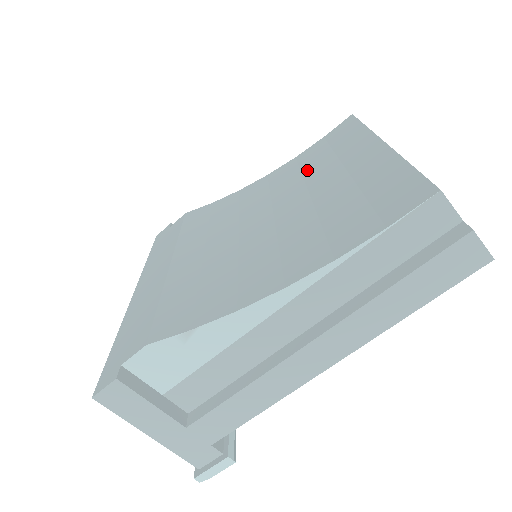
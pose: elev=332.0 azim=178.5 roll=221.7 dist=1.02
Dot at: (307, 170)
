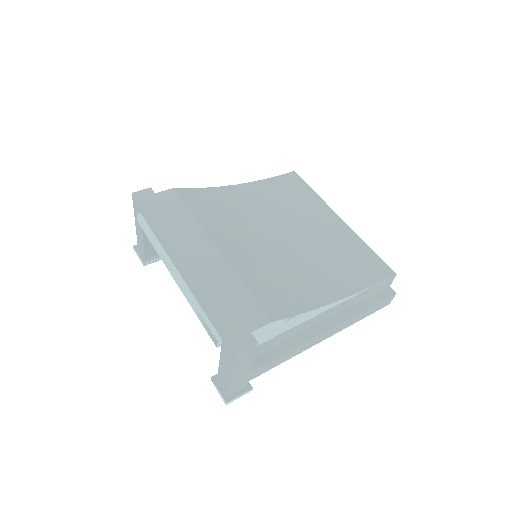
Dot at: (282, 205)
